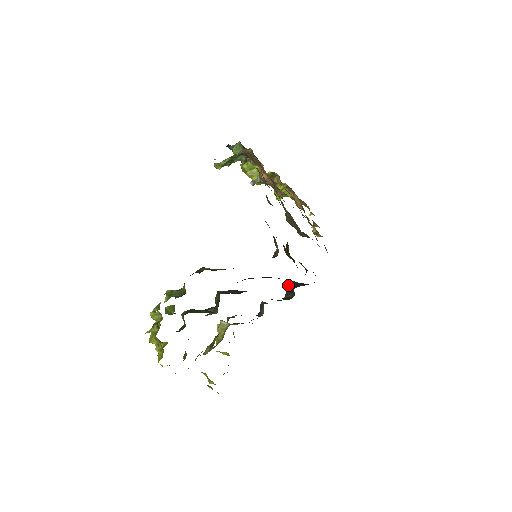
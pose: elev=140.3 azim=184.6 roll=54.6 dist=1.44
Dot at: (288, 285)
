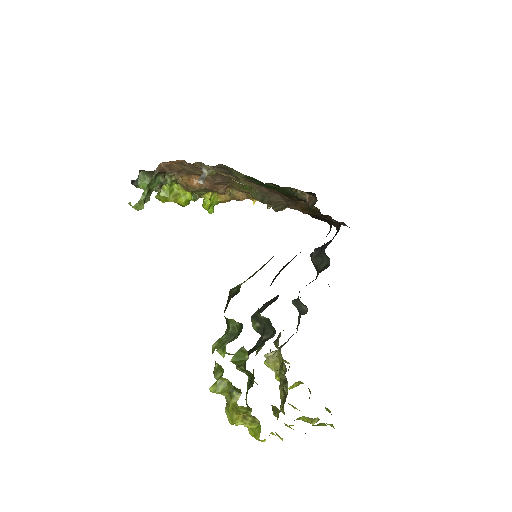
Dot at: occluded
